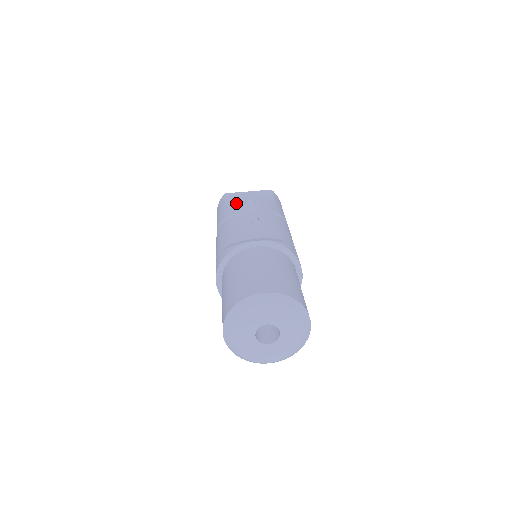
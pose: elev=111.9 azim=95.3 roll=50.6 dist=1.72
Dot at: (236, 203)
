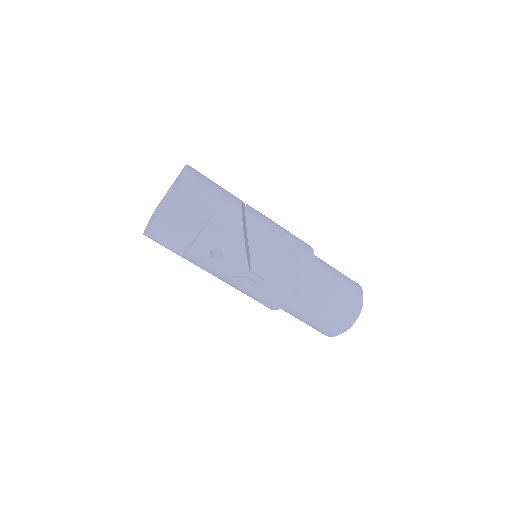
Dot at: (201, 260)
